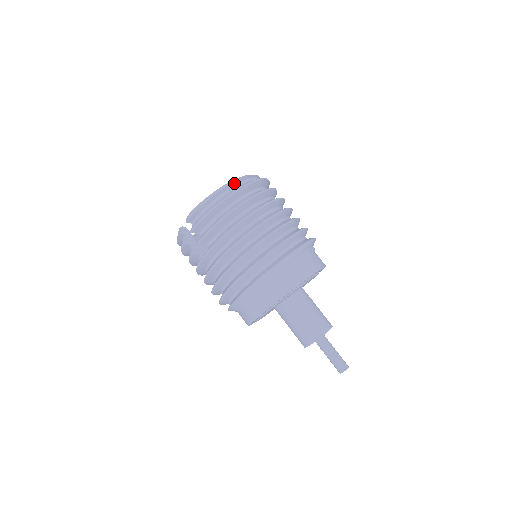
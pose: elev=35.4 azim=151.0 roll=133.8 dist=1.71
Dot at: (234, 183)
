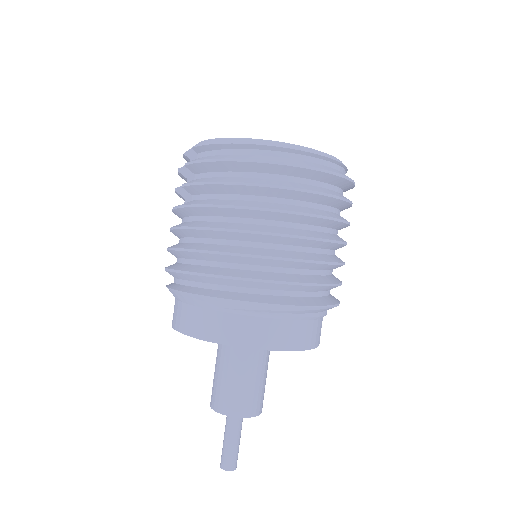
Dot at: (283, 148)
